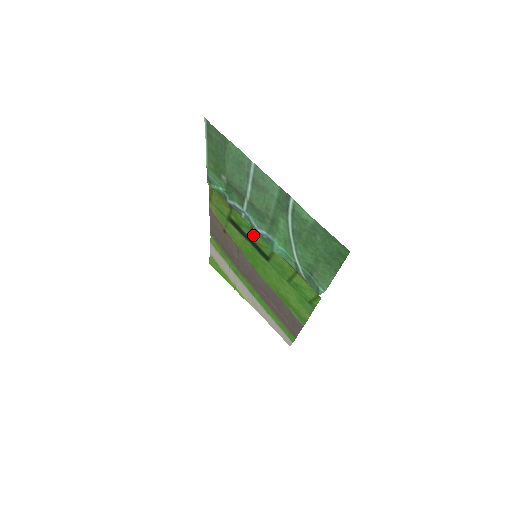
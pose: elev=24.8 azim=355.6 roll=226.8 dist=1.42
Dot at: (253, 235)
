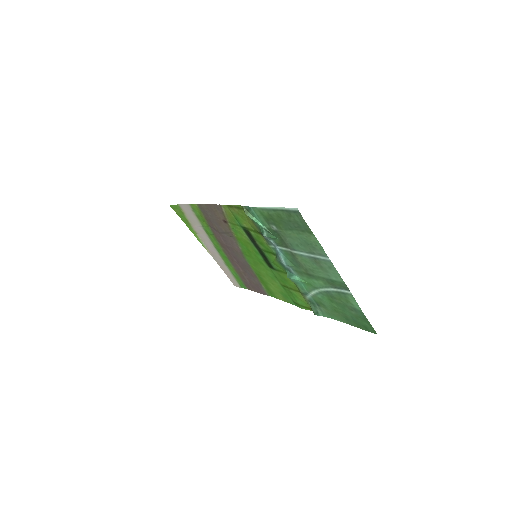
Dot at: (269, 254)
